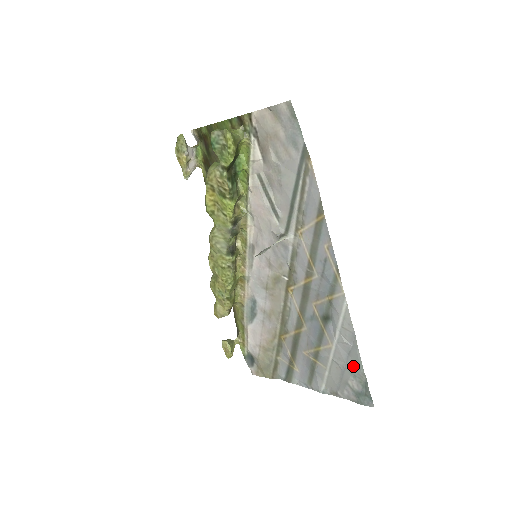
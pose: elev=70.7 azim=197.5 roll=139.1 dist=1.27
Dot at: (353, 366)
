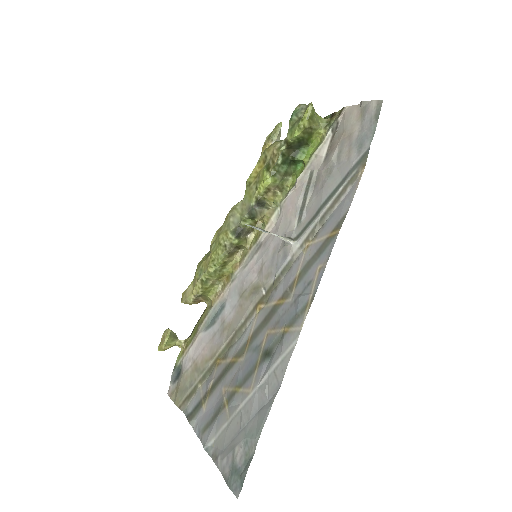
Dot at: (253, 428)
